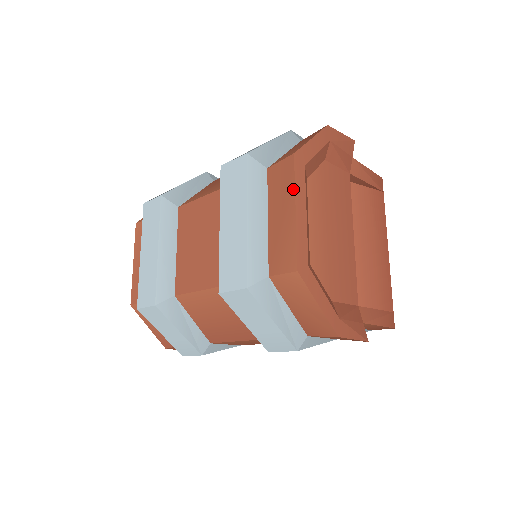
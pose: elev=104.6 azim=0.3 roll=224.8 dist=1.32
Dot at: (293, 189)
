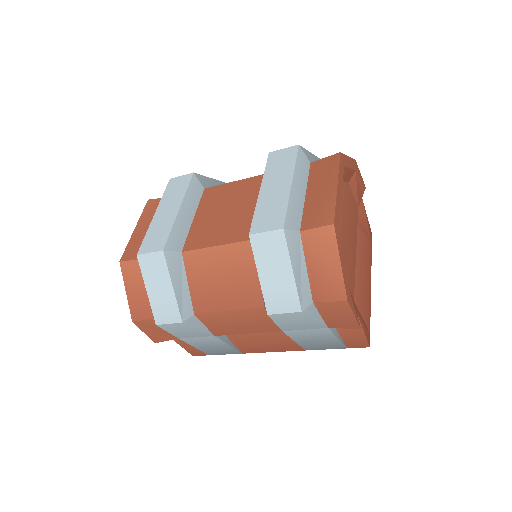
Dot at: (337, 173)
